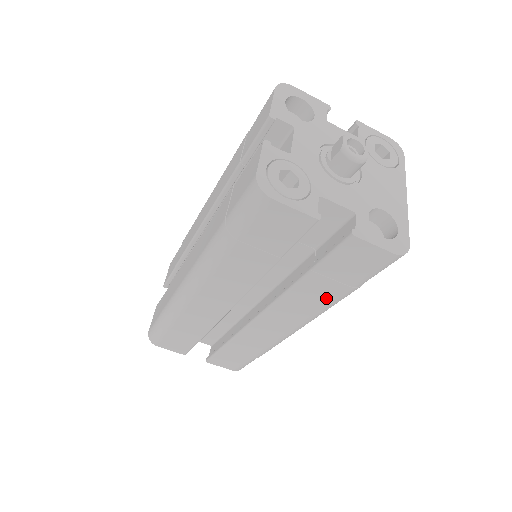
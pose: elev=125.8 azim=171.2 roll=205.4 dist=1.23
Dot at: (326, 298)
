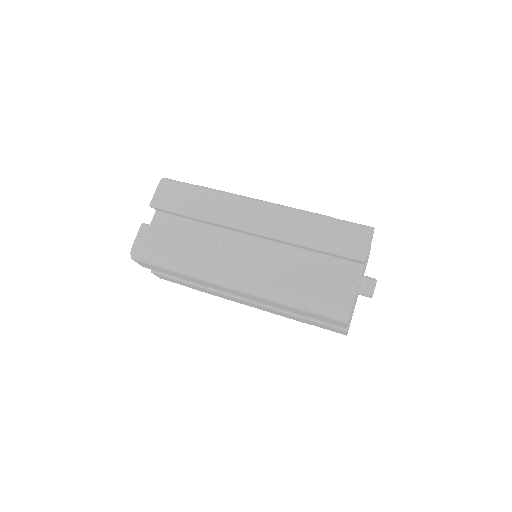
Dot at: (291, 318)
